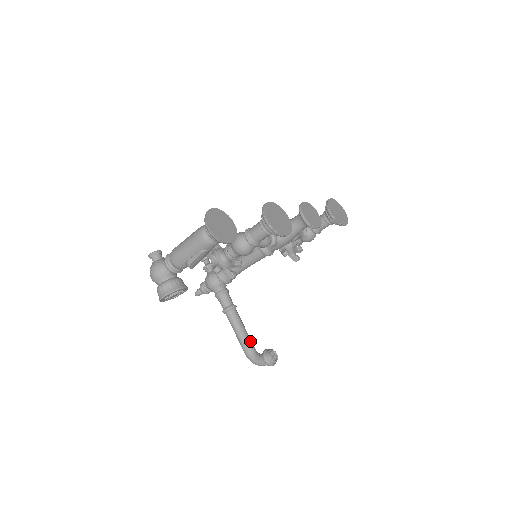
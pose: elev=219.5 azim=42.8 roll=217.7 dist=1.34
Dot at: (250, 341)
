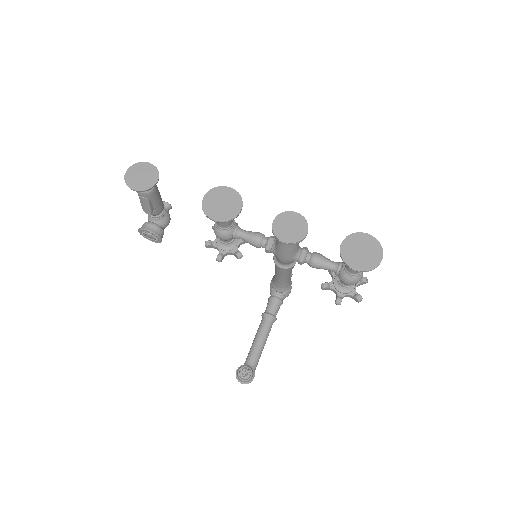
Dot at: (255, 353)
